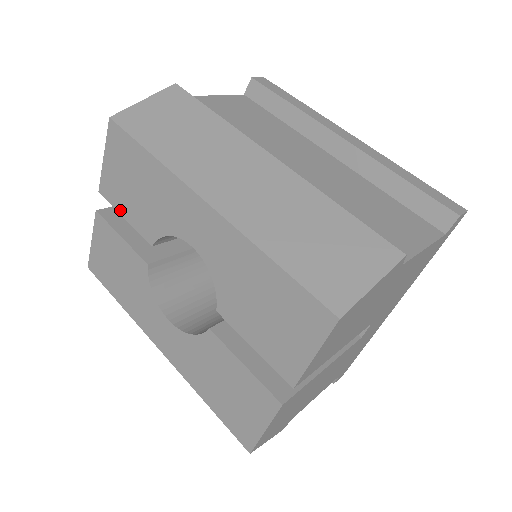
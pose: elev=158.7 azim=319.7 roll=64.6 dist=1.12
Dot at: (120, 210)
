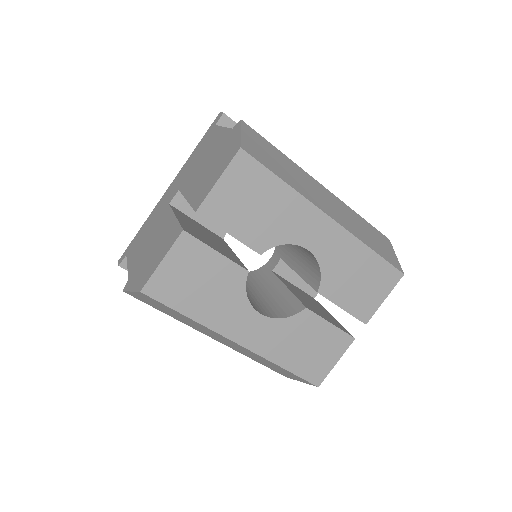
Dot at: (226, 228)
